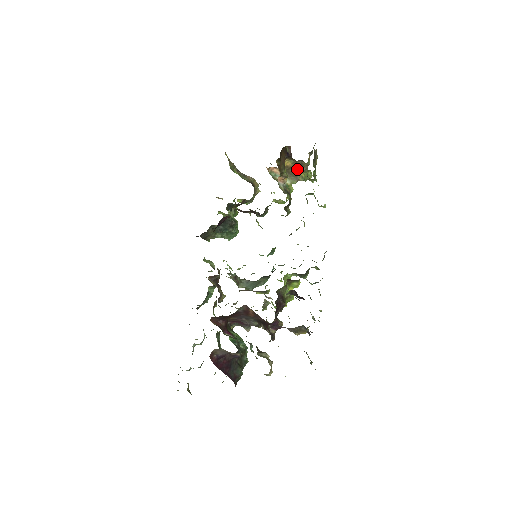
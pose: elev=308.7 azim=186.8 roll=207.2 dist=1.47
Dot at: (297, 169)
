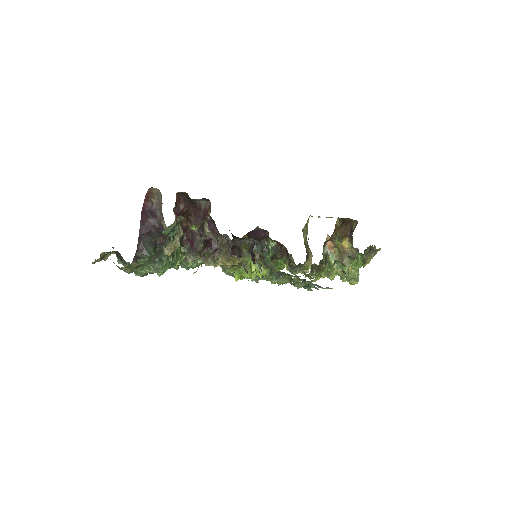
Dot at: occluded
